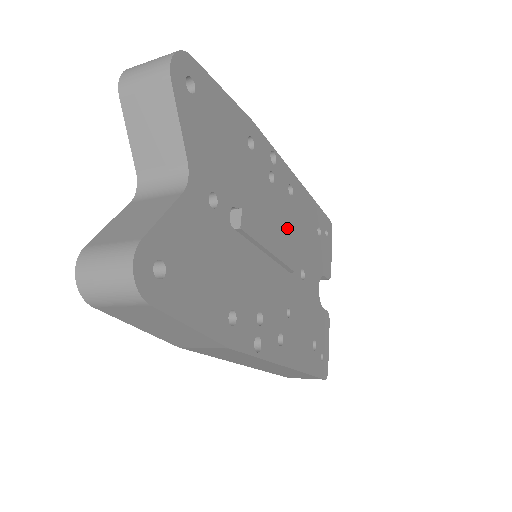
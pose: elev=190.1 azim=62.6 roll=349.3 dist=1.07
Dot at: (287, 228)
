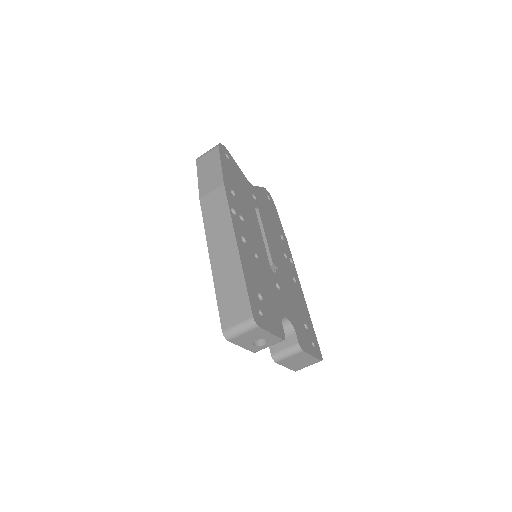
Dot at: (281, 269)
